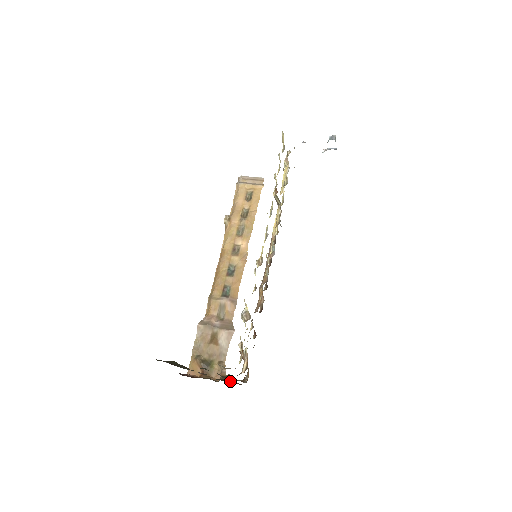
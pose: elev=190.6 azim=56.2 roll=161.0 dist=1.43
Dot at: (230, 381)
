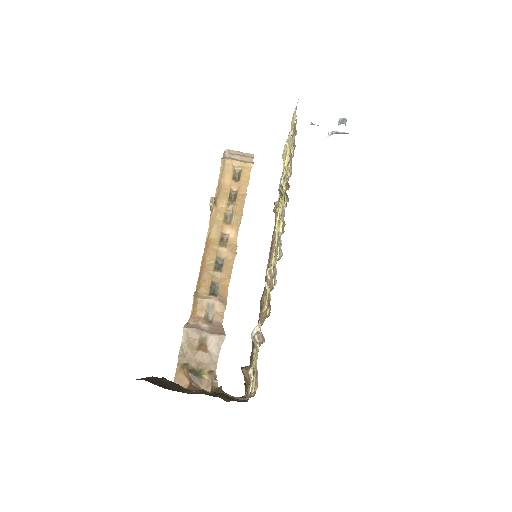
Dot at: (225, 396)
